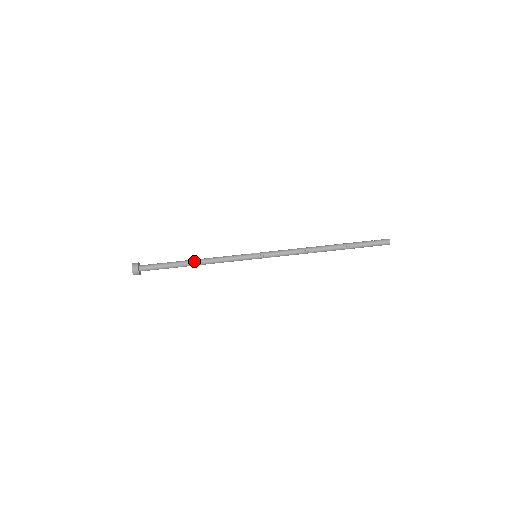
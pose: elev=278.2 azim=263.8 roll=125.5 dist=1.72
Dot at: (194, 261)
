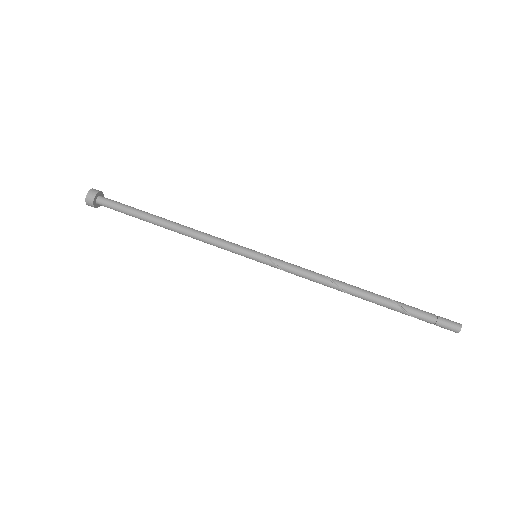
Dot at: (172, 221)
